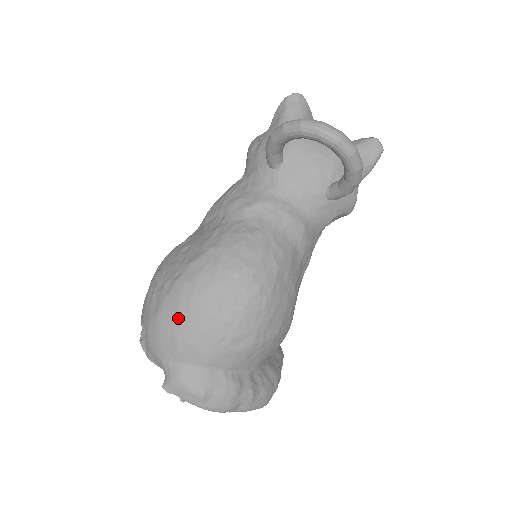
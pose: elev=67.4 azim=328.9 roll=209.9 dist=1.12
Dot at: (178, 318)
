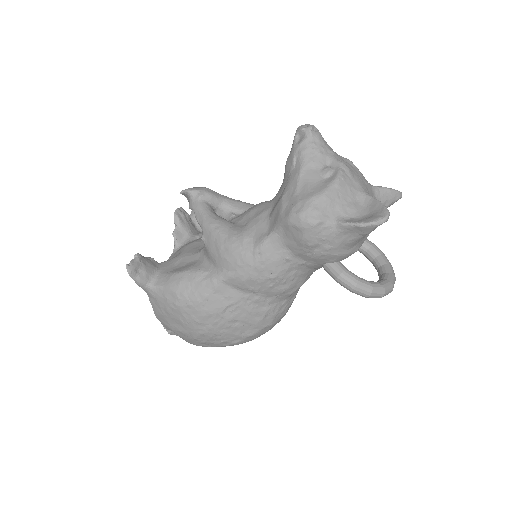
Dot at: occluded
